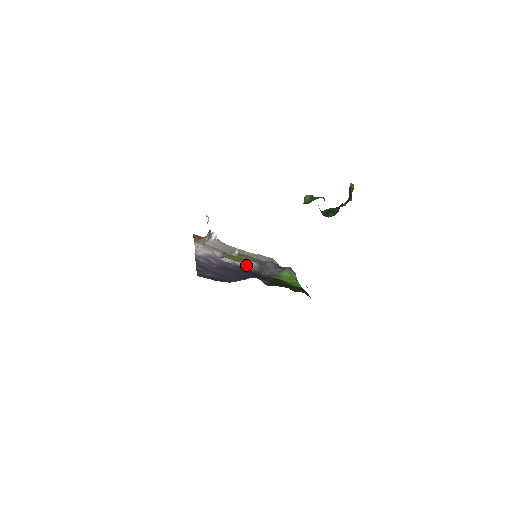
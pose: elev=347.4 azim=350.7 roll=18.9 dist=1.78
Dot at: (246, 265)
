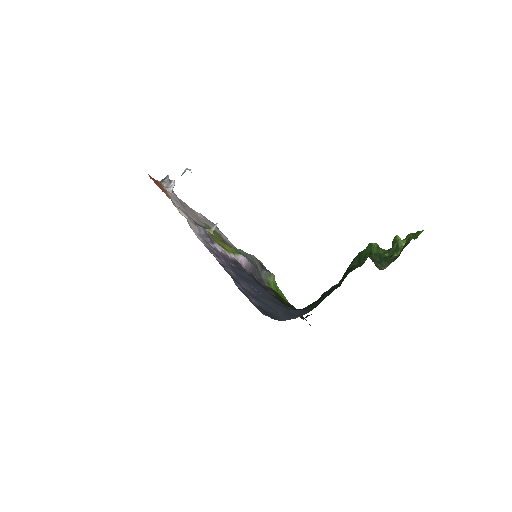
Dot at: (237, 259)
